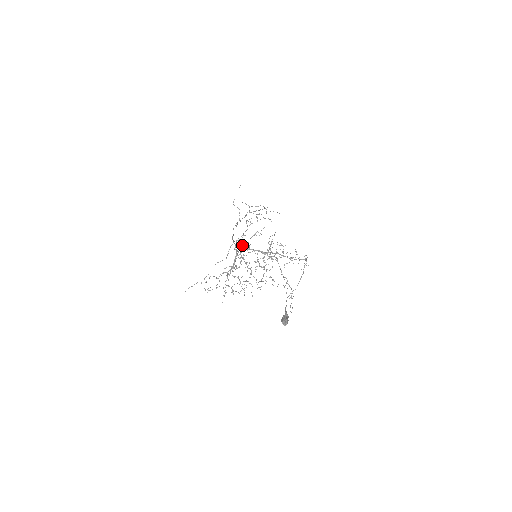
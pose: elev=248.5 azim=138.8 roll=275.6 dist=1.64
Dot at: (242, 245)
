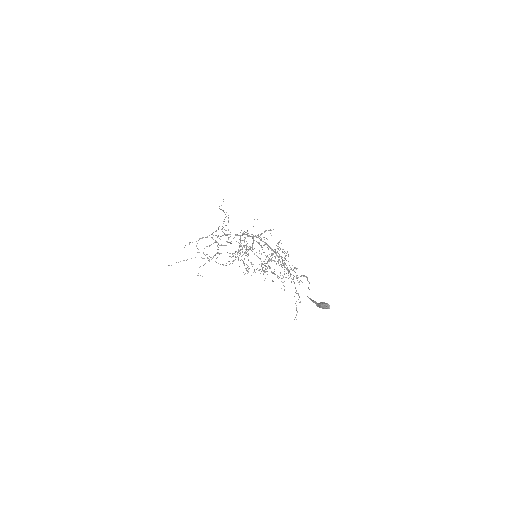
Dot at: (240, 242)
